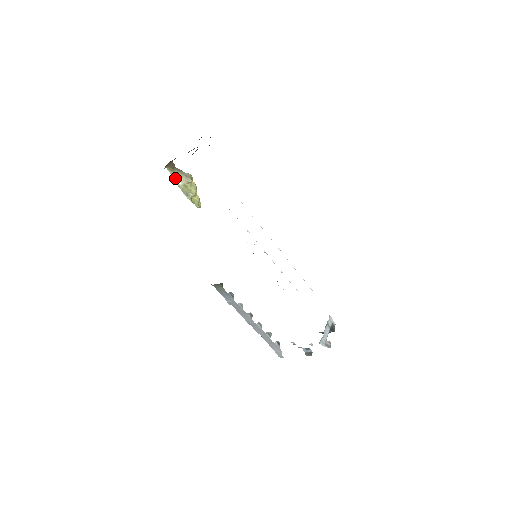
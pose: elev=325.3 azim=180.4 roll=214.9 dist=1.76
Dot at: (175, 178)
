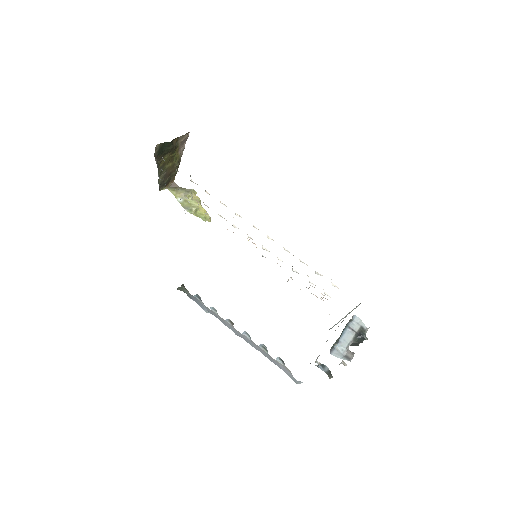
Dot at: (177, 196)
